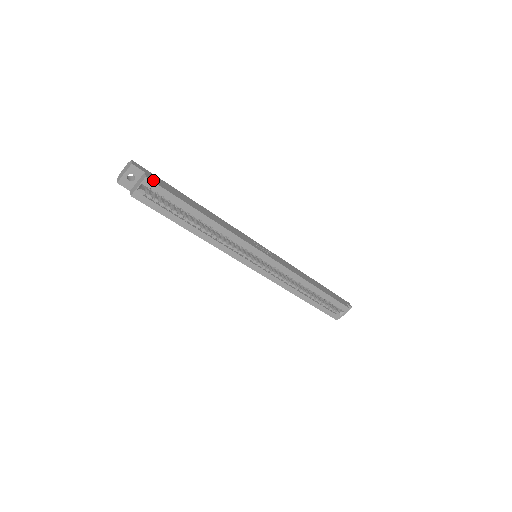
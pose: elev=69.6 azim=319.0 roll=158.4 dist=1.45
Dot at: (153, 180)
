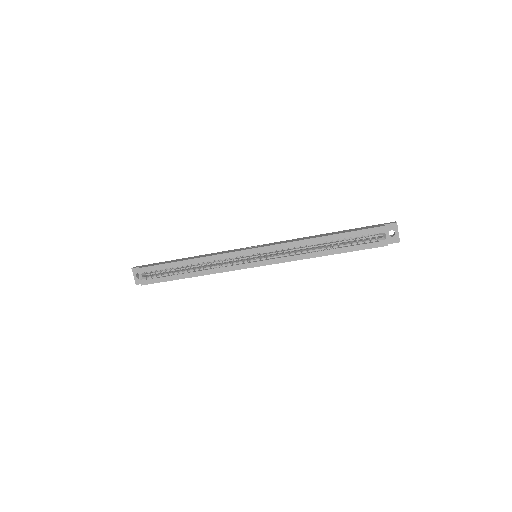
Dot at: (144, 267)
